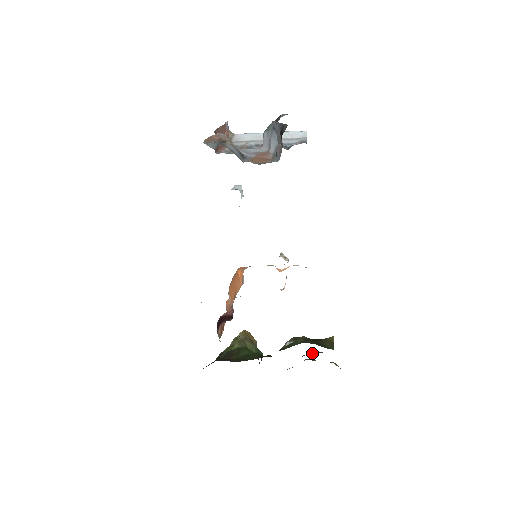
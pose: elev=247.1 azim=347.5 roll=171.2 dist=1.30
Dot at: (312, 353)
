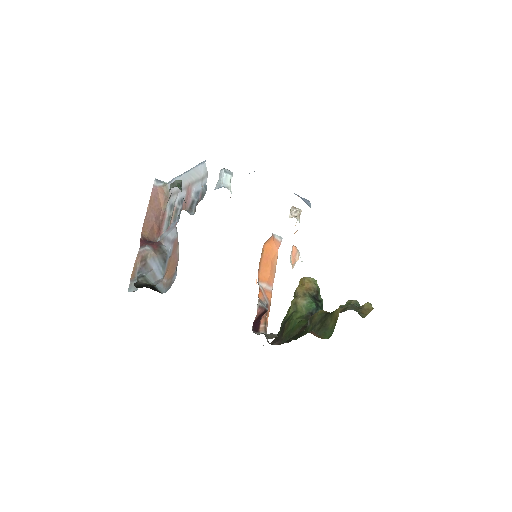
Dot at: occluded
